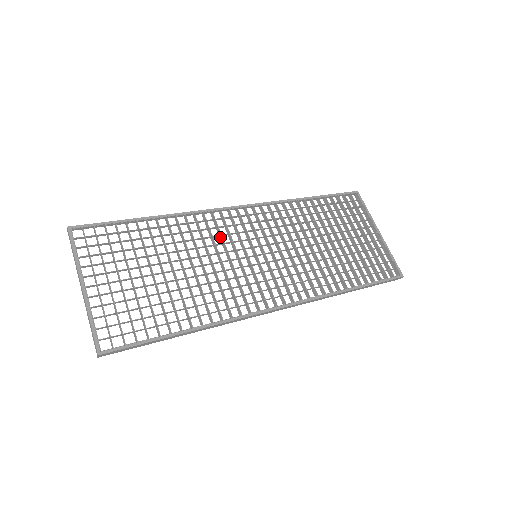
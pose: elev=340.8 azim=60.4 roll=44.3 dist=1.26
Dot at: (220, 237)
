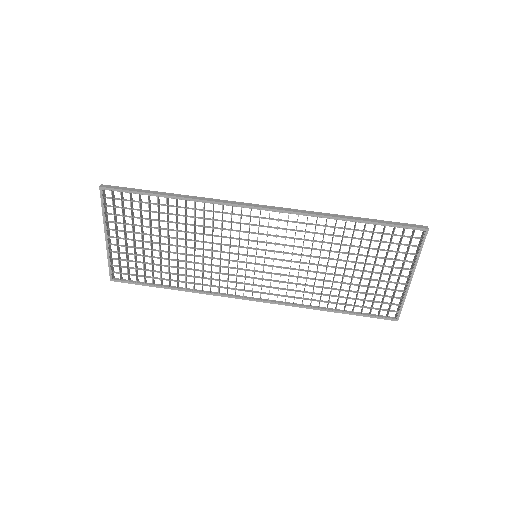
Dot at: (231, 229)
